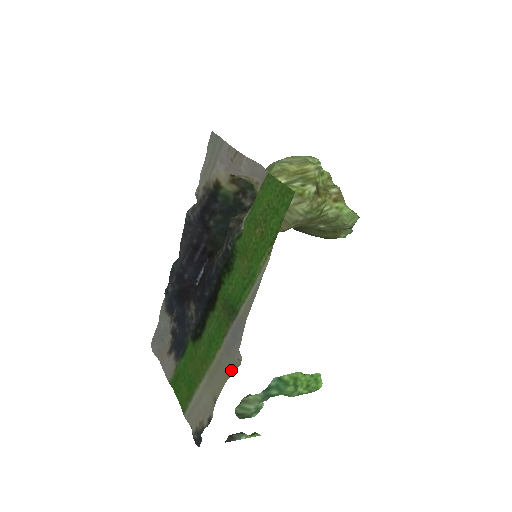
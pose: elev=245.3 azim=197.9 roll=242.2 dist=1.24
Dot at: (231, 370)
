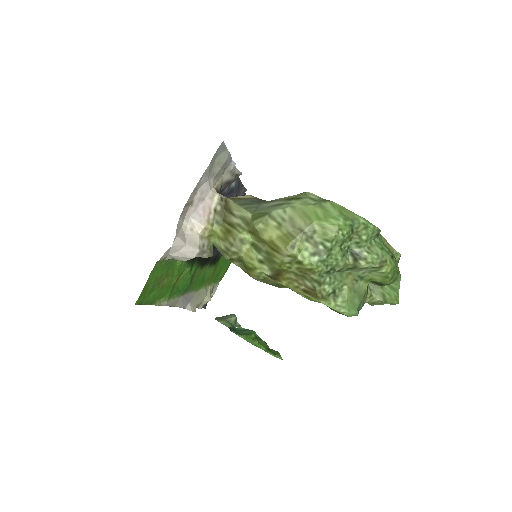
Dot at: occluded
